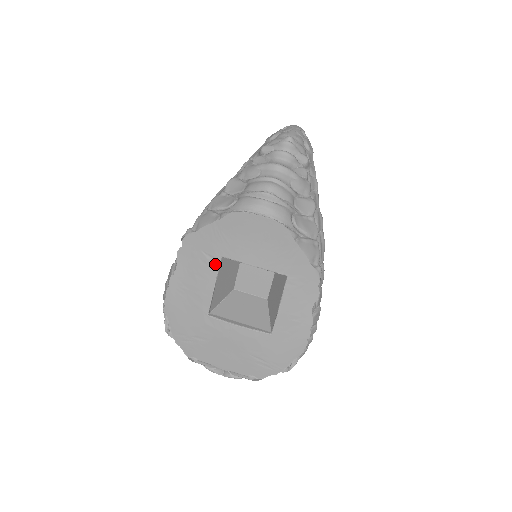
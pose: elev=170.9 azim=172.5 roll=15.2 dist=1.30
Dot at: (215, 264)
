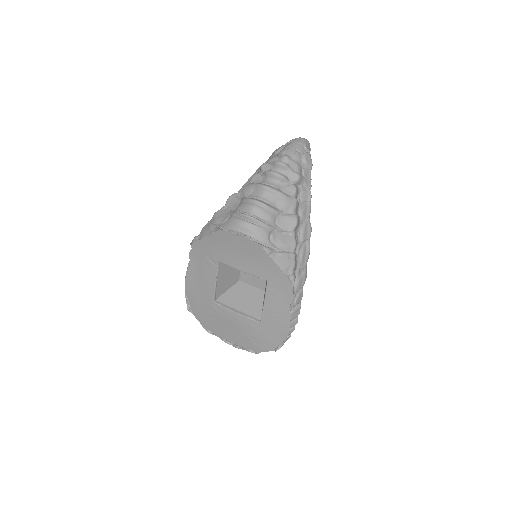
Dot at: (215, 266)
